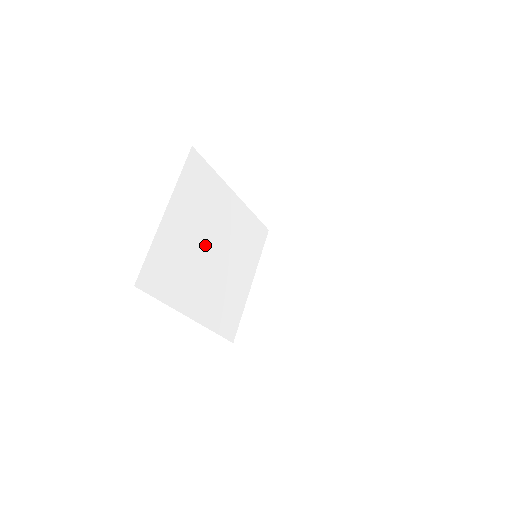
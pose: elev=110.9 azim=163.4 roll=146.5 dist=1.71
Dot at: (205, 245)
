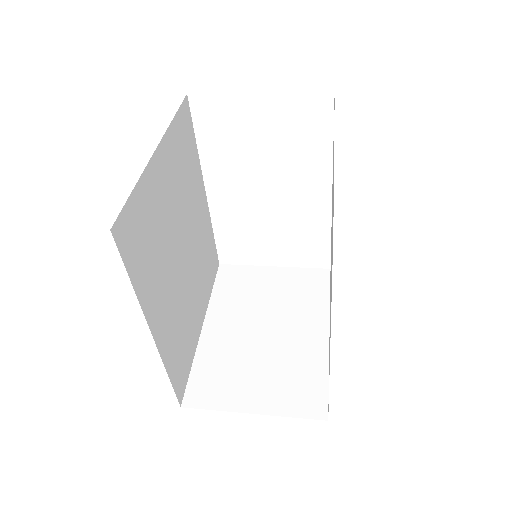
Dot at: (178, 234)
